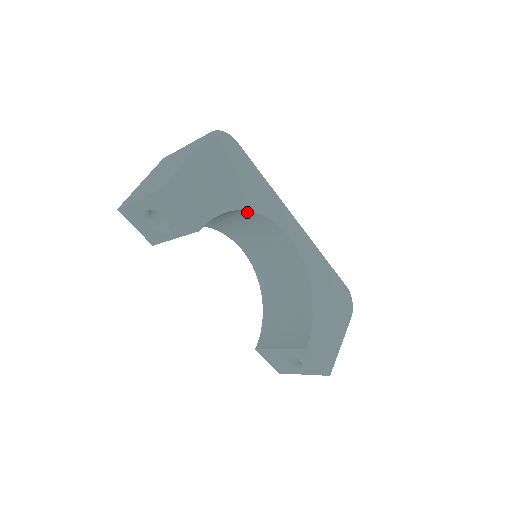
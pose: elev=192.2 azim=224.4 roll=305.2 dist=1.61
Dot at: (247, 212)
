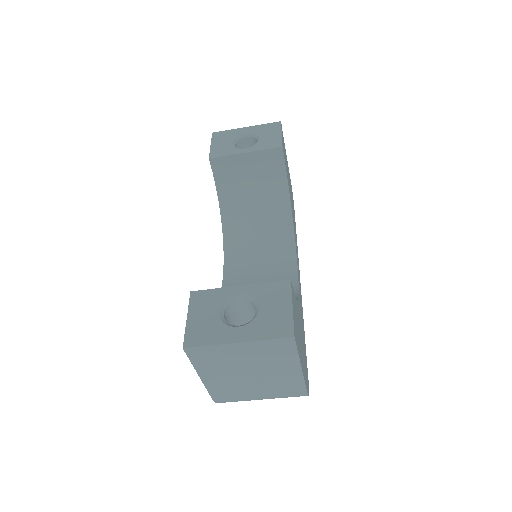
Dot at: (287, 215)
